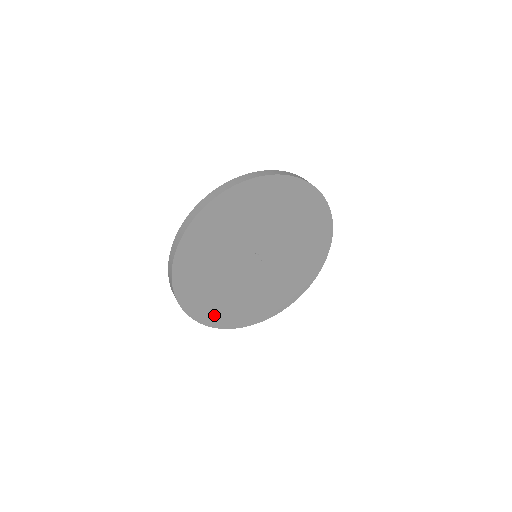
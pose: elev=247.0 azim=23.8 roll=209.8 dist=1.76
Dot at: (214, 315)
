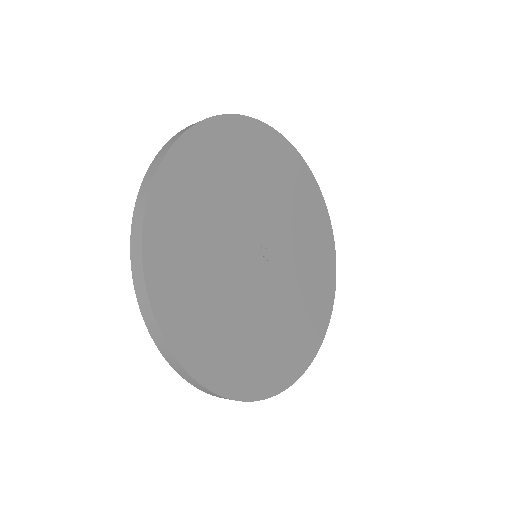
Dot at: (225, 369)
